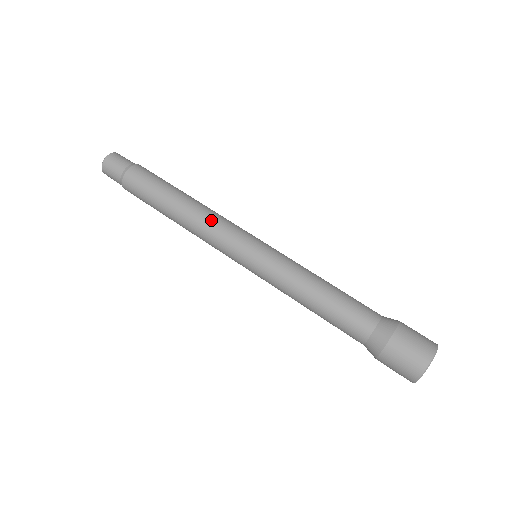
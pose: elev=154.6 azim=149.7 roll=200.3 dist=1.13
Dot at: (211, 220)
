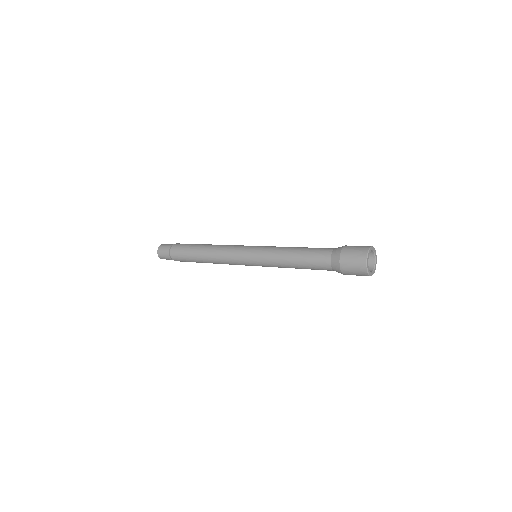
Dot at: (223, 248)
